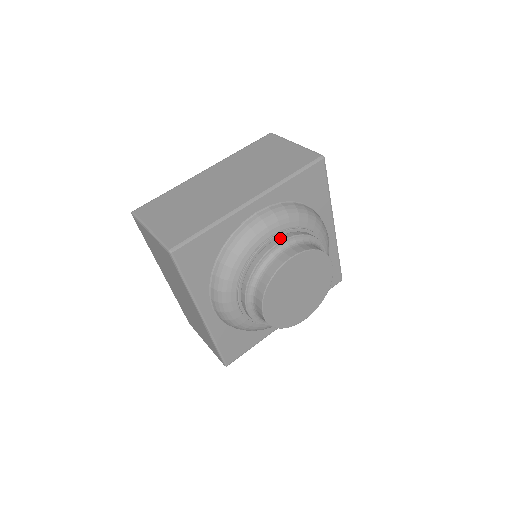
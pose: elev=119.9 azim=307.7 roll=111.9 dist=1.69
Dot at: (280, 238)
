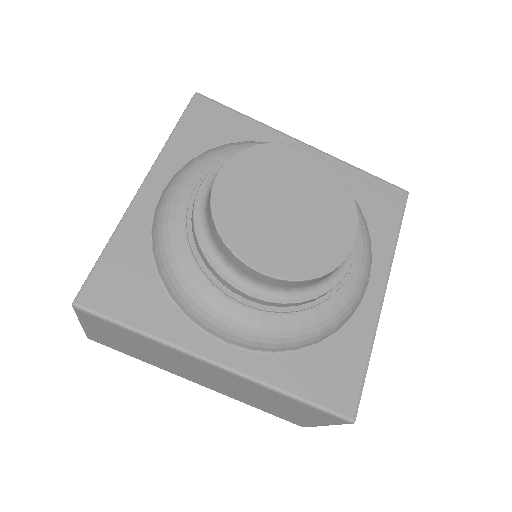
Dot at: (203, 182)
